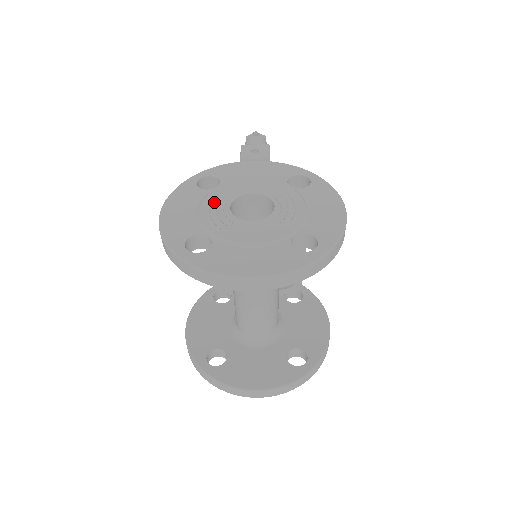
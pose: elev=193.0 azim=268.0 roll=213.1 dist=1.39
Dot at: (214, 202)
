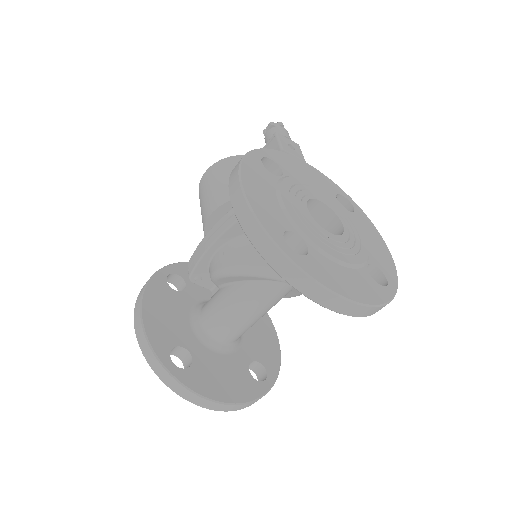
Dot at: (291, 195)
